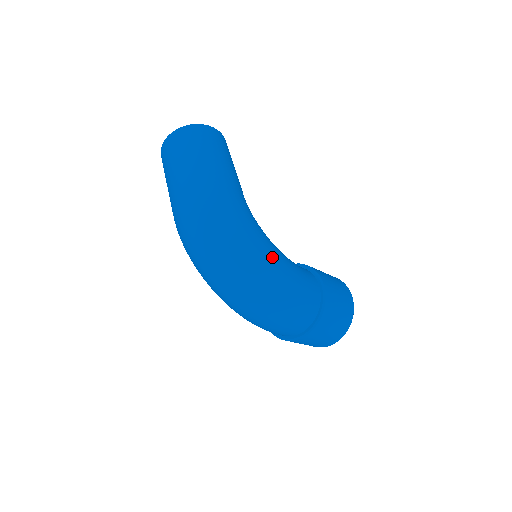
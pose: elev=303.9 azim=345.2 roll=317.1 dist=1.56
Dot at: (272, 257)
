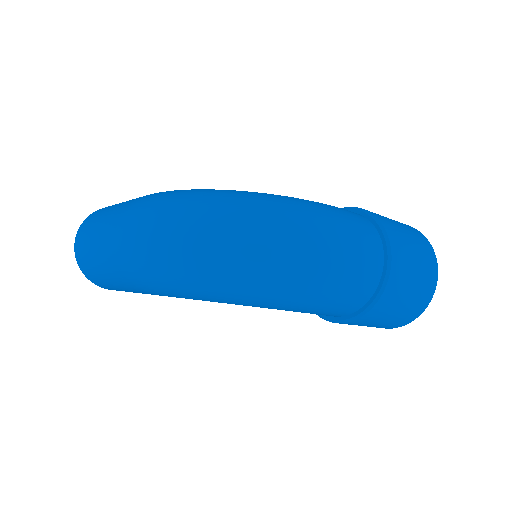
Dot at: (261, 193)
